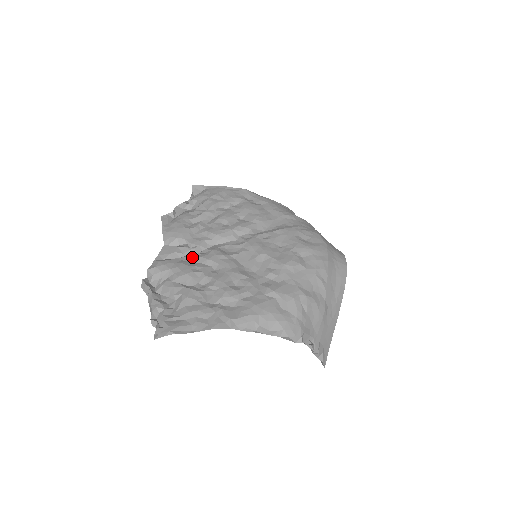
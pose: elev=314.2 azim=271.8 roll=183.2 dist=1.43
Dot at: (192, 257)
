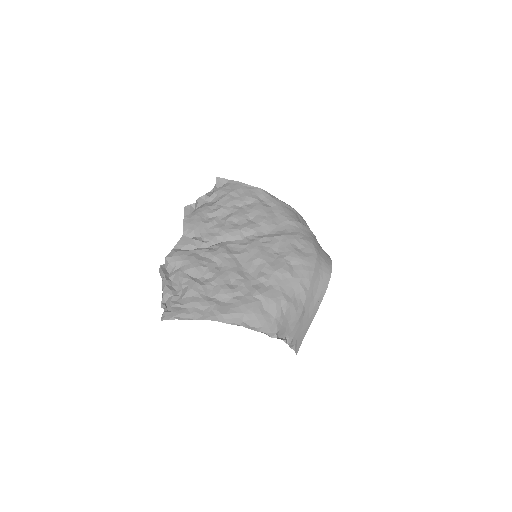
Dot at: (203, 251)
